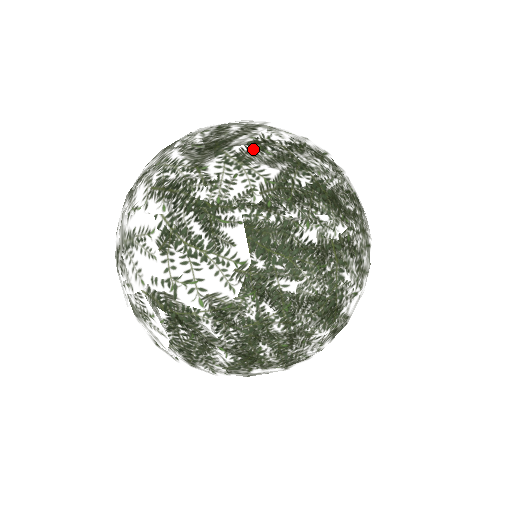
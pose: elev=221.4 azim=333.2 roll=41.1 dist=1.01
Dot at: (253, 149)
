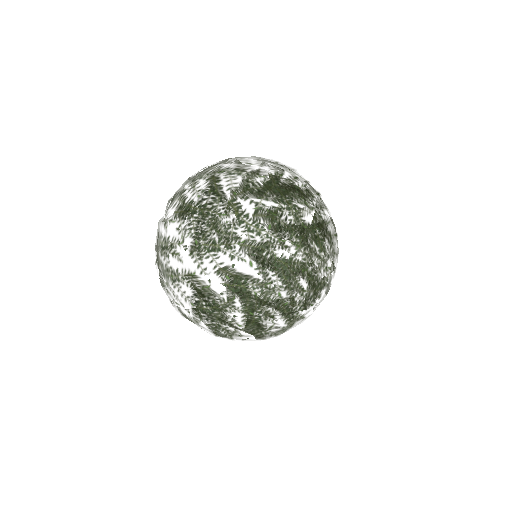
Dot at: (320, 196)
